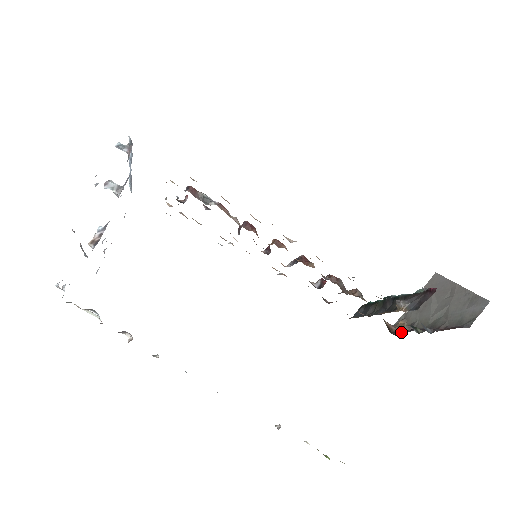
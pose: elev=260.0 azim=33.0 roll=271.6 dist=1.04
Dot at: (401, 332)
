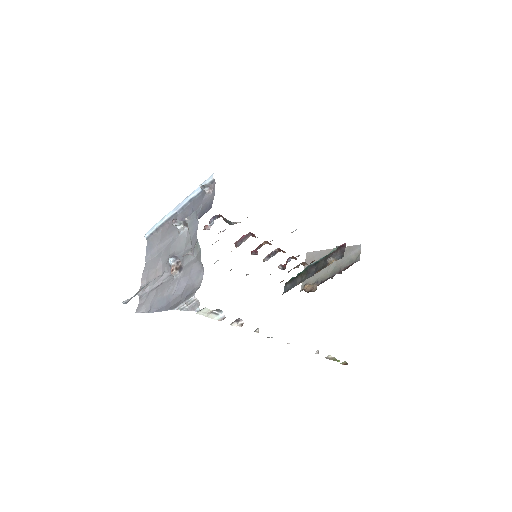
Dot at: (314, 288)
